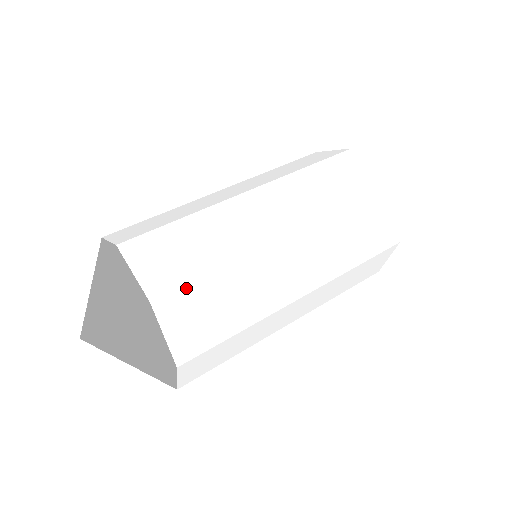
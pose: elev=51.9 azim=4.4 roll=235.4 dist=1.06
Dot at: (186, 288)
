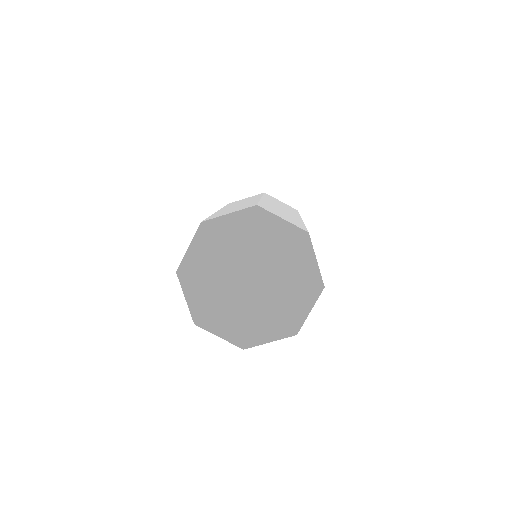
Dot at: occluded
